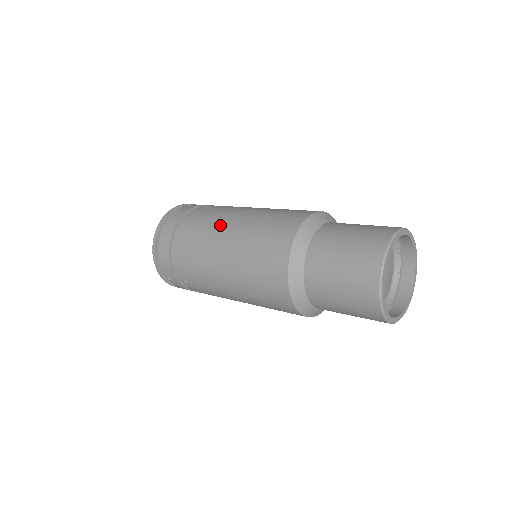
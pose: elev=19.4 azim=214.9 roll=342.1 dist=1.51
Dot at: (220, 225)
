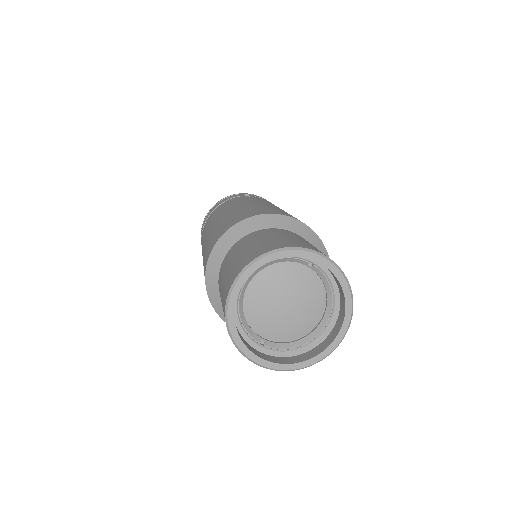
Dot at: (221, 213)
